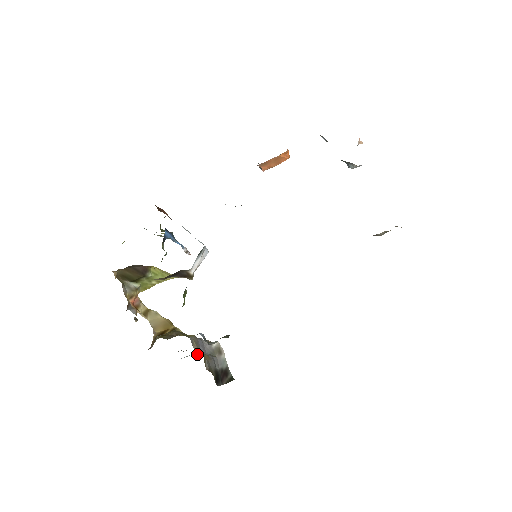
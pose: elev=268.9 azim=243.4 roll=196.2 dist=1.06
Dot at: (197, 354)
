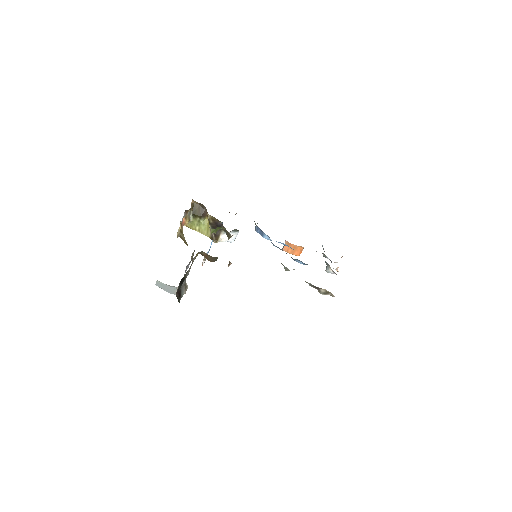
Dot at: occluded
